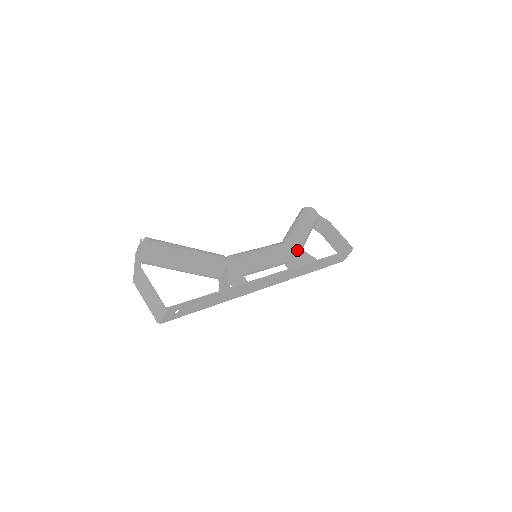
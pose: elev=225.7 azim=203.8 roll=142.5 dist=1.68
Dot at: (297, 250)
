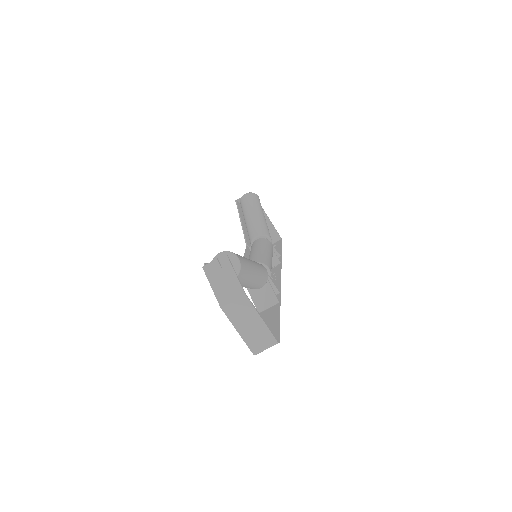
Dot at: occluded
